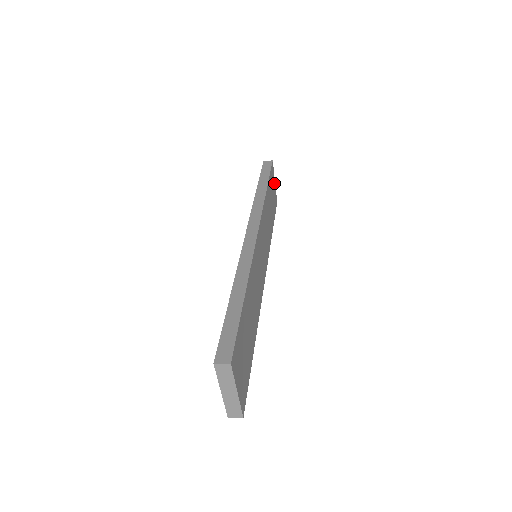
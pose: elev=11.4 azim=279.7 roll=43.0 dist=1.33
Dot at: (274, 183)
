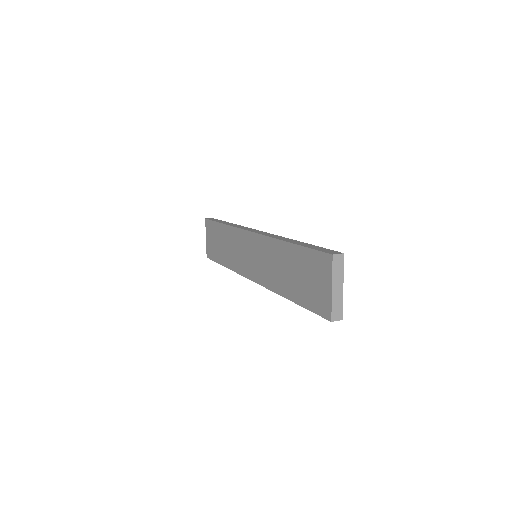
Dot at: occluded
